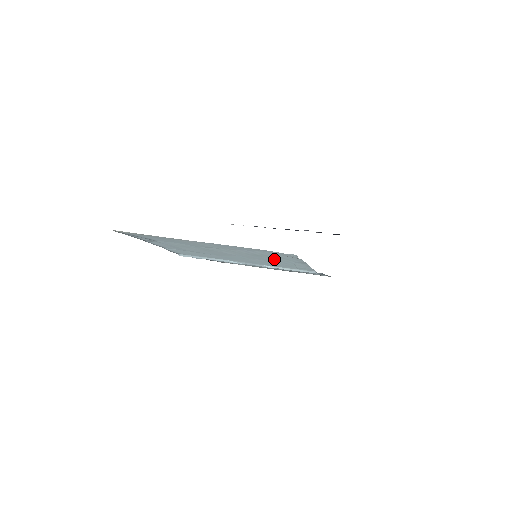
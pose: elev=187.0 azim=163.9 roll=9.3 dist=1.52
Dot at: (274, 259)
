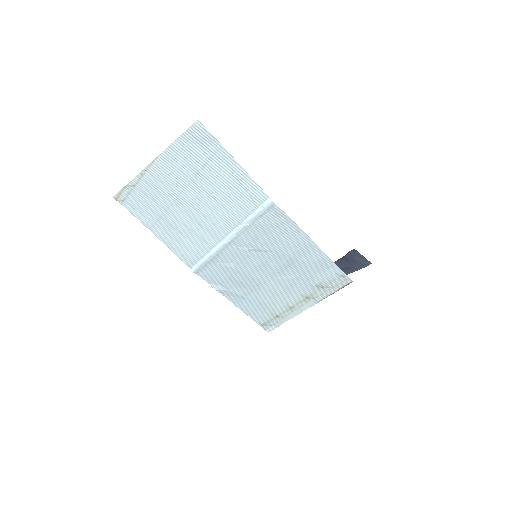
Dot at: (217, 175)
